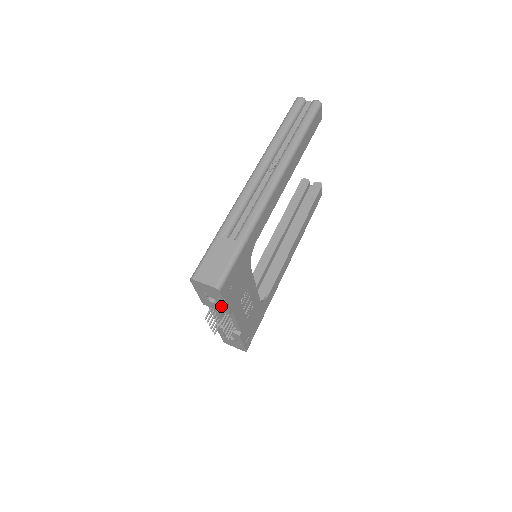
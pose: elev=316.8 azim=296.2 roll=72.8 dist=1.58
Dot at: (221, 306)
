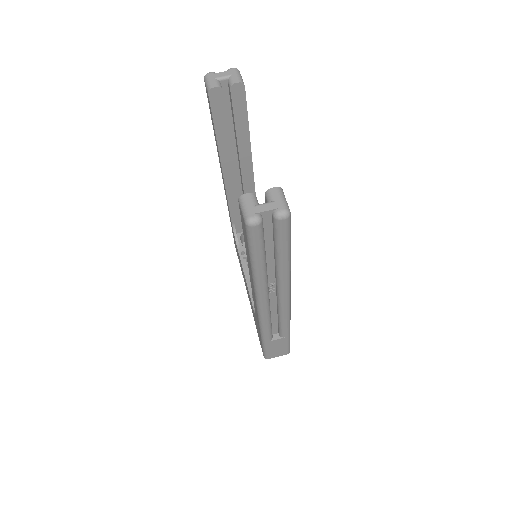
Dot at: occluded
